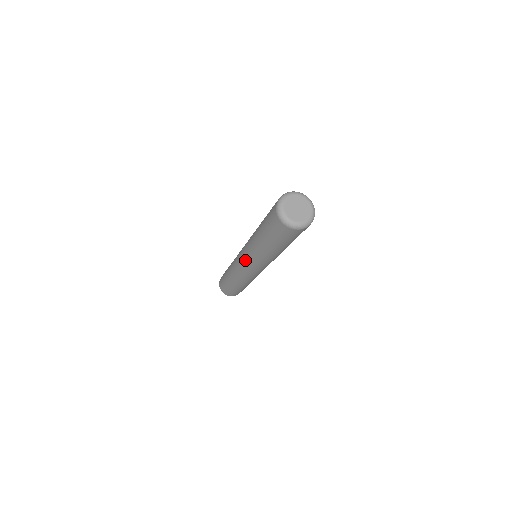
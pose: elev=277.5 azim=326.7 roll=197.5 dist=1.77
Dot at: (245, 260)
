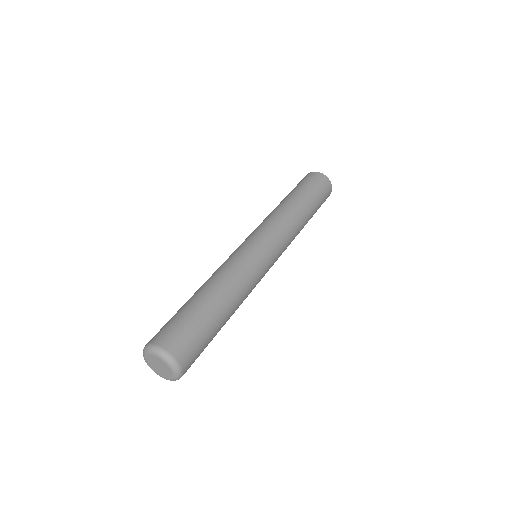
Dot at: occluded
